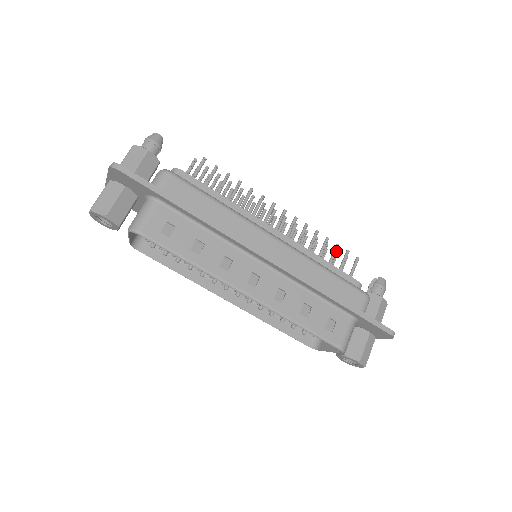
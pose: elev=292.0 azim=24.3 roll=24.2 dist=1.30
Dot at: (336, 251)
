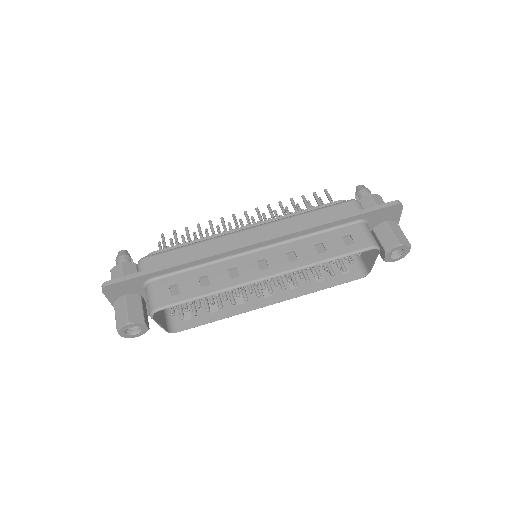
Dot at: (305, 200)
